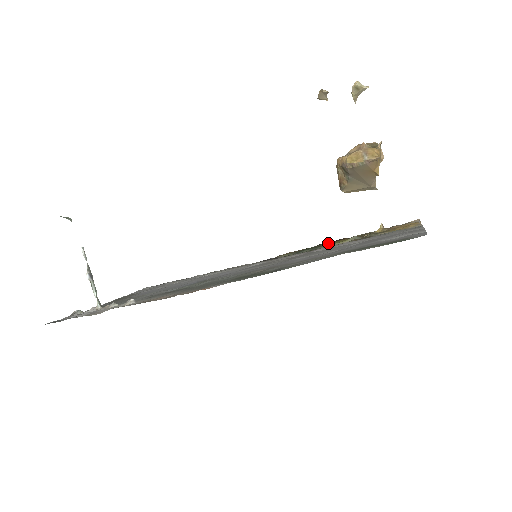
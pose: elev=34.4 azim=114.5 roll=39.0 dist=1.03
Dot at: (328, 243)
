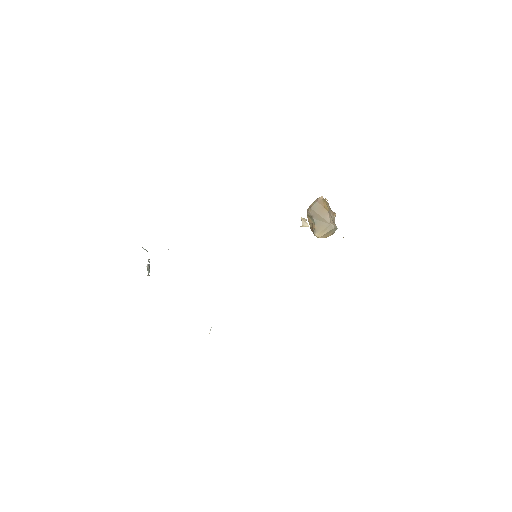
Dot at: occluded
